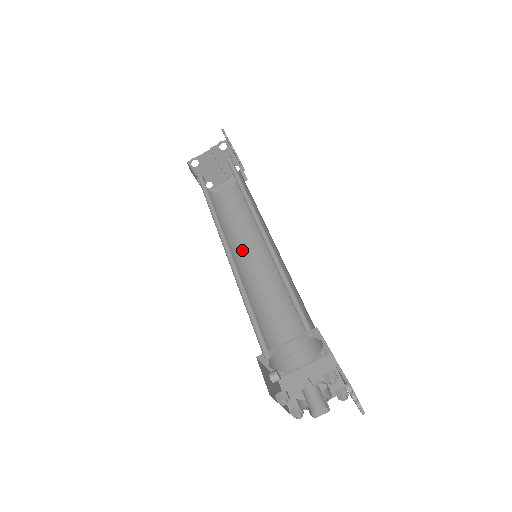
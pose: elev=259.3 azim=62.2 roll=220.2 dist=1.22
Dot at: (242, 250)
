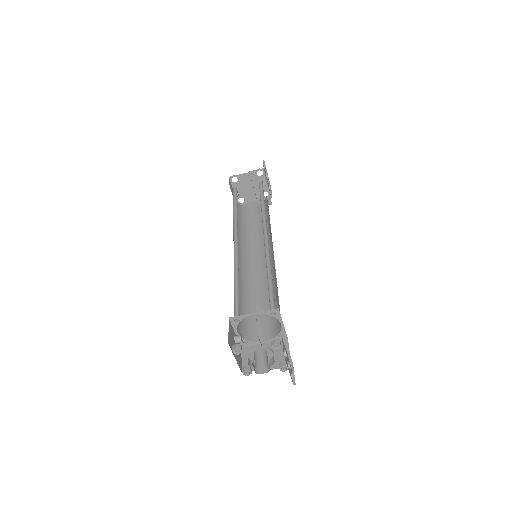
Dot at: (248, 252)
